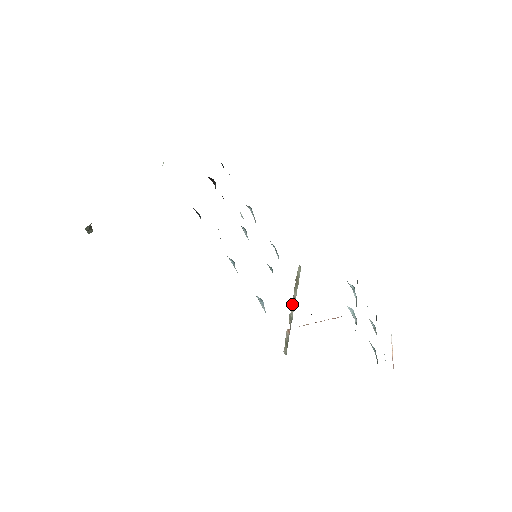
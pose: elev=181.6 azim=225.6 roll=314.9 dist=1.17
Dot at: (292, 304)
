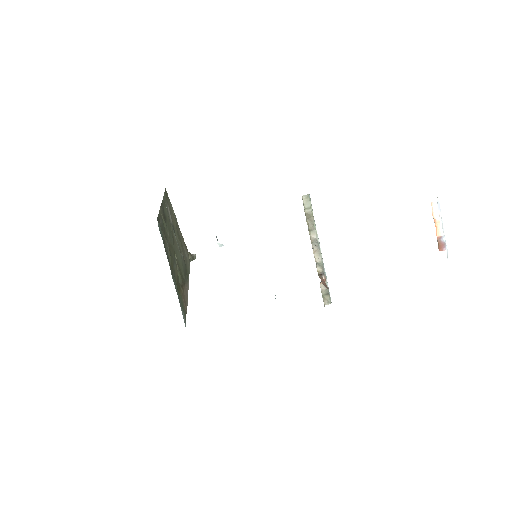
Dot at: (315, 252)
